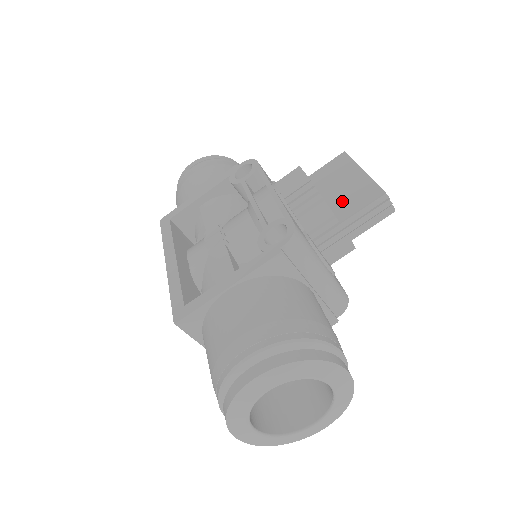
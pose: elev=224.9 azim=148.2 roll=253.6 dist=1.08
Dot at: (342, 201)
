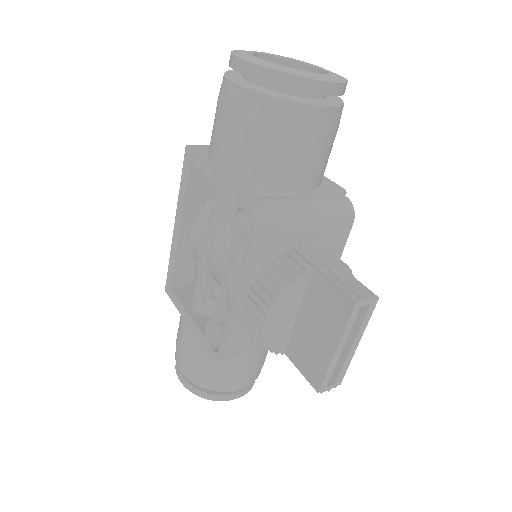
Dot at: (300, 344)
